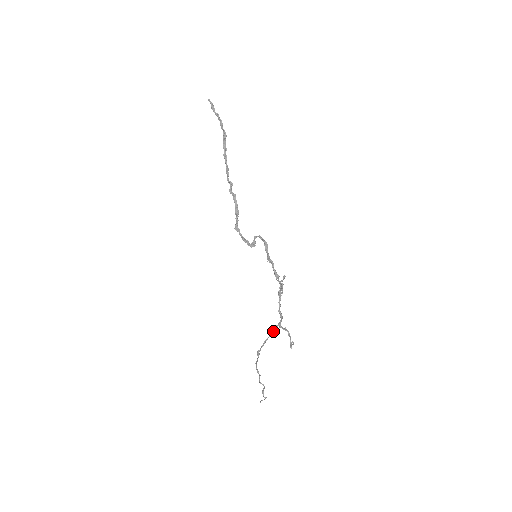
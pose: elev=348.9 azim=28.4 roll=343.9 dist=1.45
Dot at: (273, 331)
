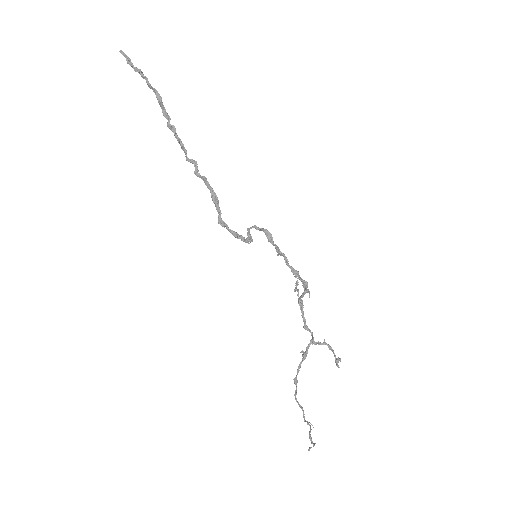
Dot at: (306, 352)
